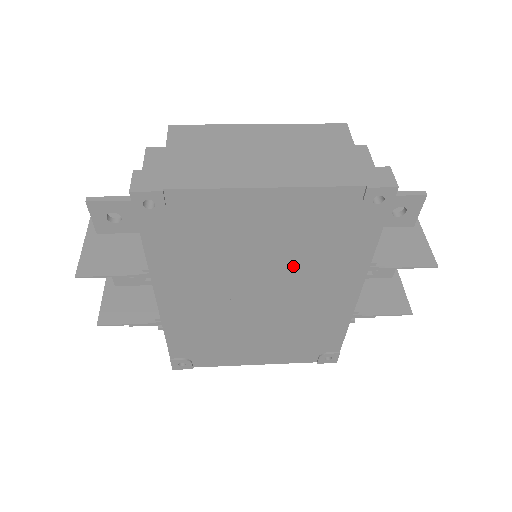
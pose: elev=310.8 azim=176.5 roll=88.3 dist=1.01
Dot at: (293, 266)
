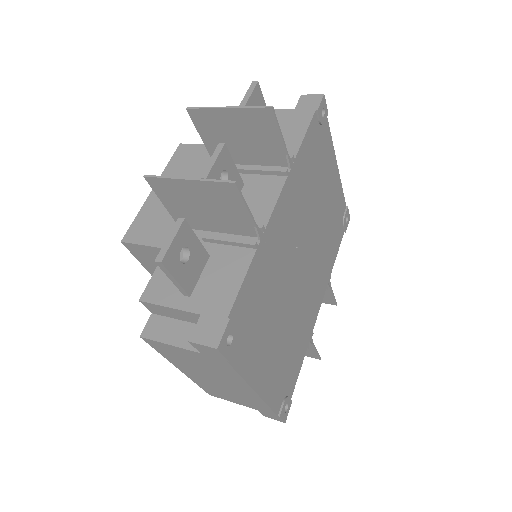
Dot at: (320, 242)
